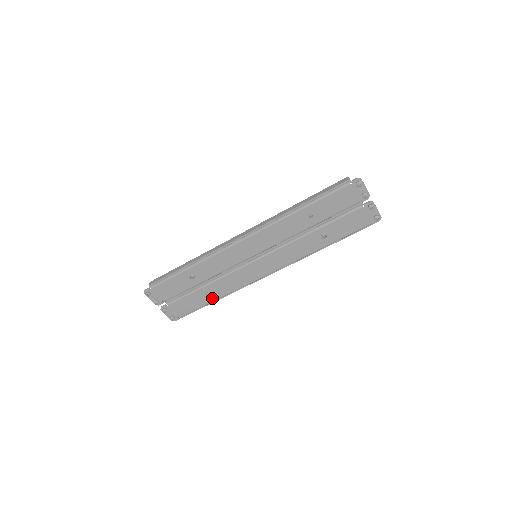
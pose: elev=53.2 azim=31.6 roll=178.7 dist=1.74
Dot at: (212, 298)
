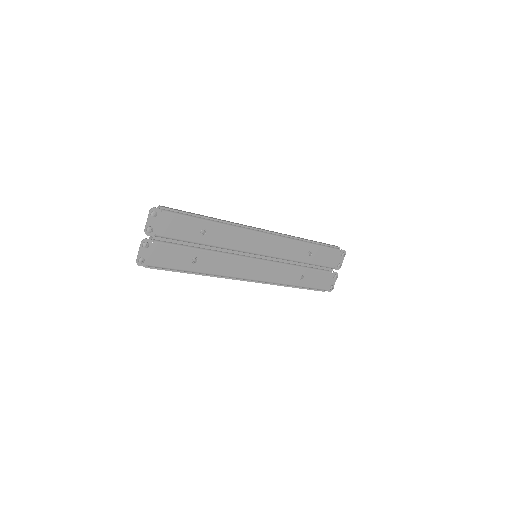
Dot at: (194, 267)
